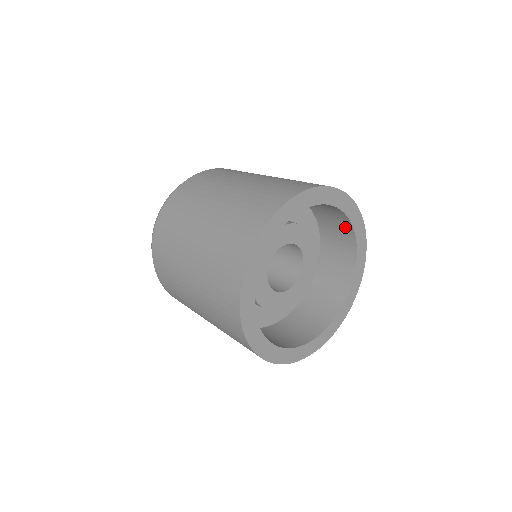
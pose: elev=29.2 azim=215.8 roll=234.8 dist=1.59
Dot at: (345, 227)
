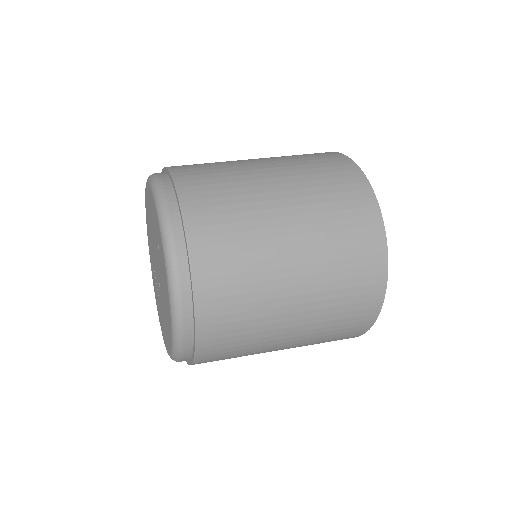
Dot at: occluded
